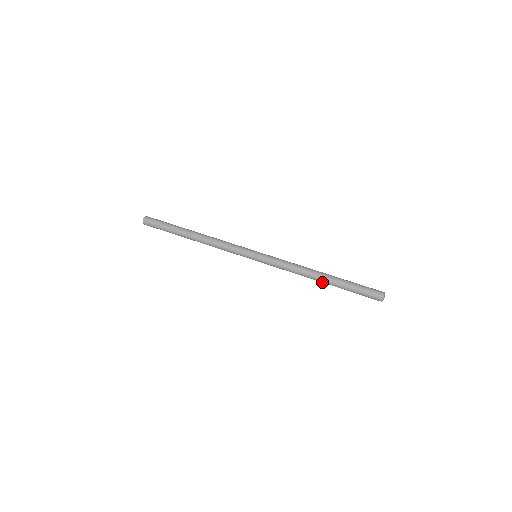
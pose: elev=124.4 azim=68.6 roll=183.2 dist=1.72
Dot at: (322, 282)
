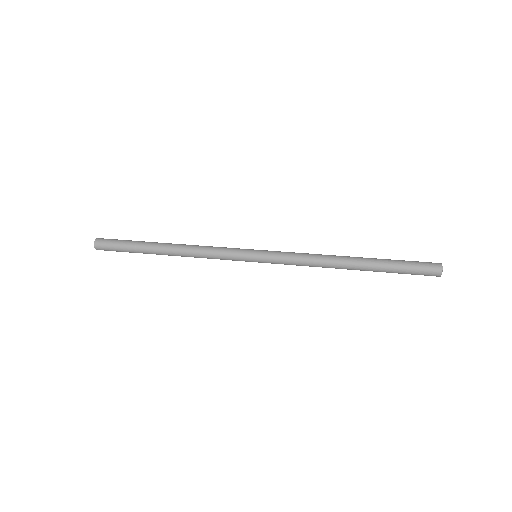
Dot at: (354, 263)
